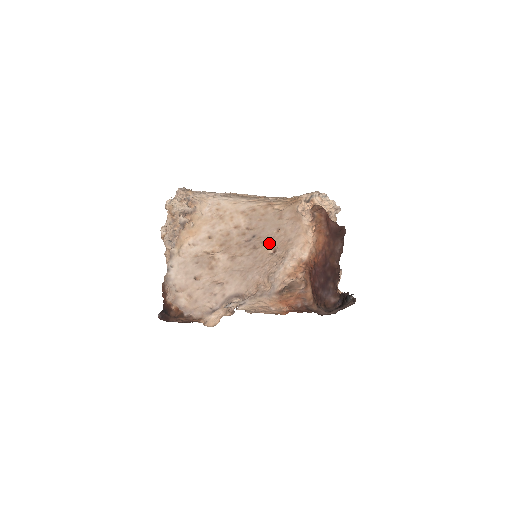
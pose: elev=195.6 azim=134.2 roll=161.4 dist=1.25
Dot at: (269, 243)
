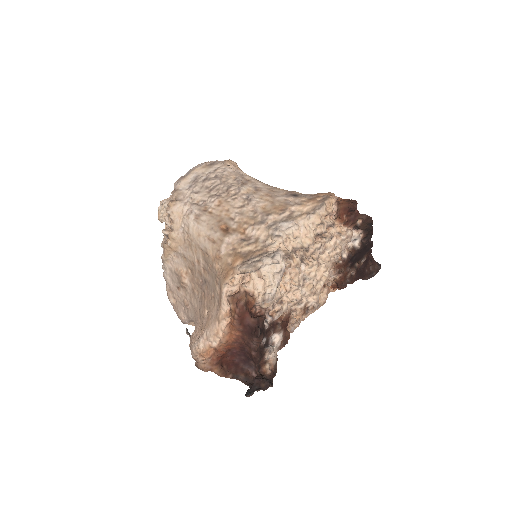
Dot at: (207, 302)
